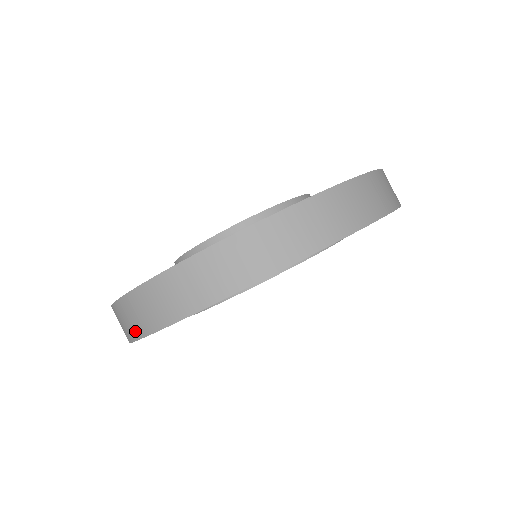
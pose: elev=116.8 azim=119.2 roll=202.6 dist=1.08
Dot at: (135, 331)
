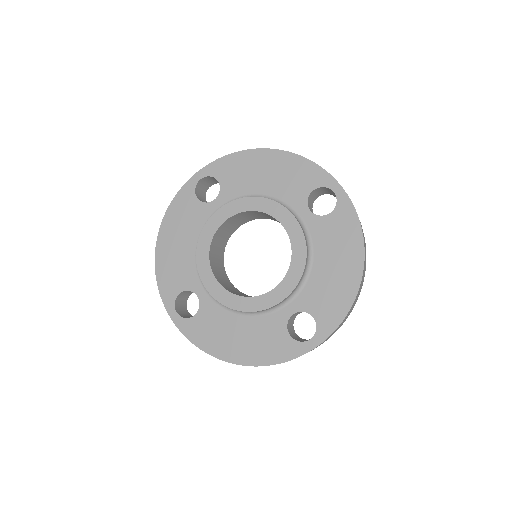
Dot at: occluded
